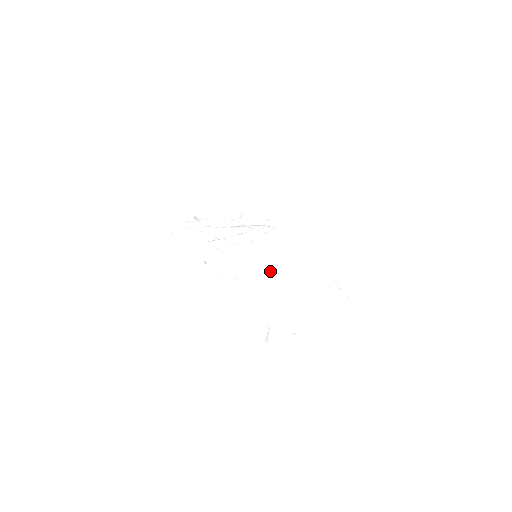
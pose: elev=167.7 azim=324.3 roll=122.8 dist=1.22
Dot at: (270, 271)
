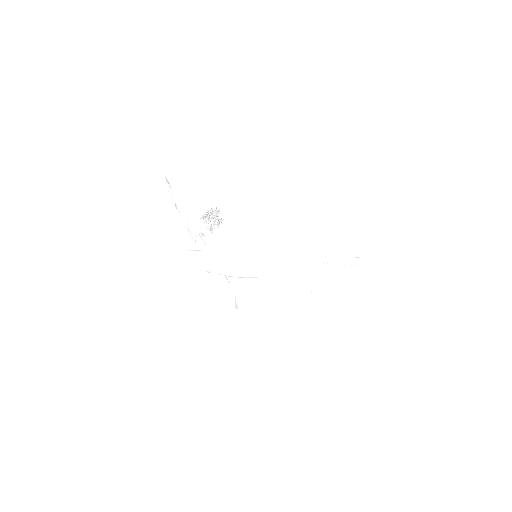
Dot at: (362, 295)
